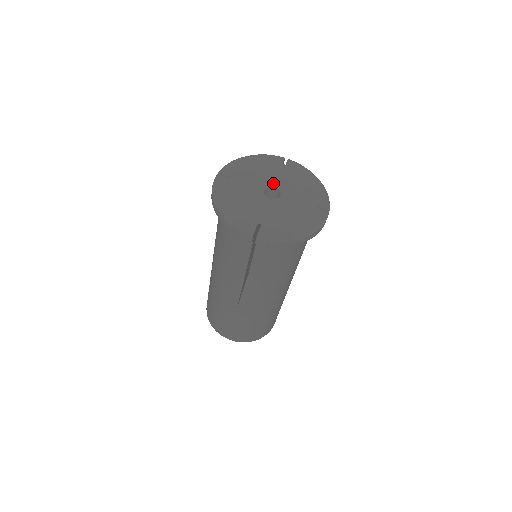
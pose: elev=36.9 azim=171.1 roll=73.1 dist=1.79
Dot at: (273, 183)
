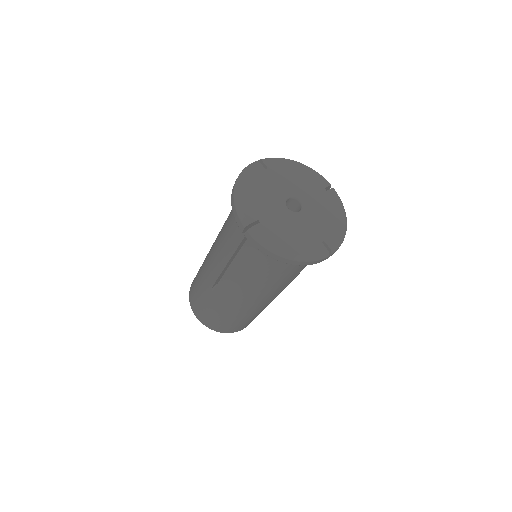
Dot at: (284, 195)
